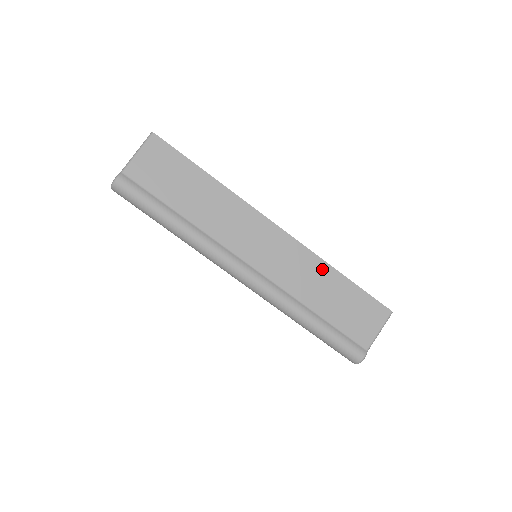
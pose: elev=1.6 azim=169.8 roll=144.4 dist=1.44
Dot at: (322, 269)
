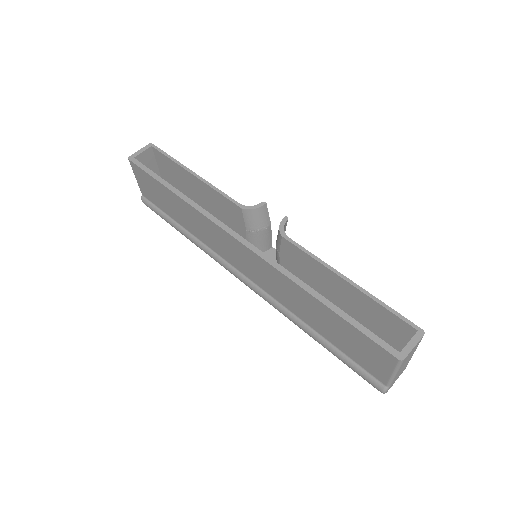
Dot at: (297, 290)
